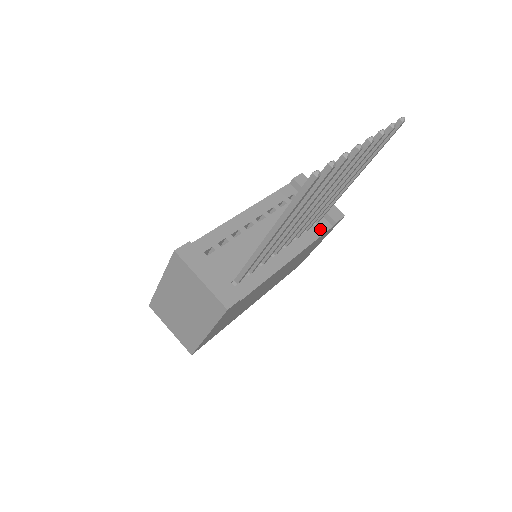
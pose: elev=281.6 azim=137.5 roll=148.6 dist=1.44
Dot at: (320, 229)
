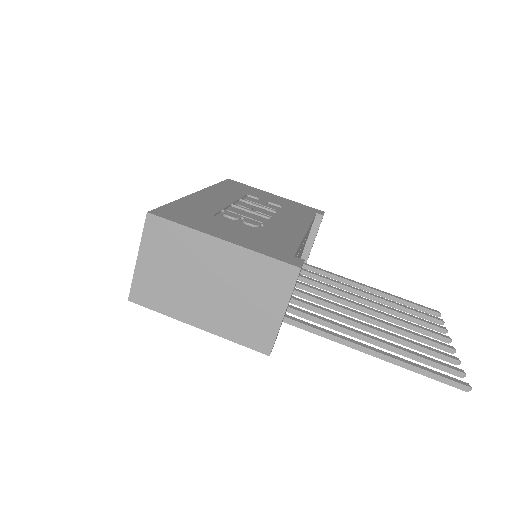
Dot at: occluded
